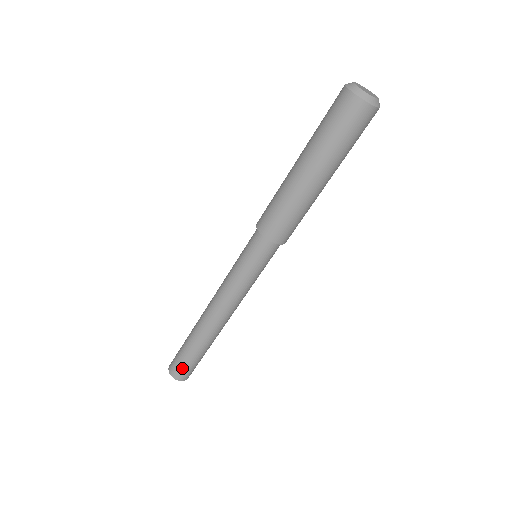
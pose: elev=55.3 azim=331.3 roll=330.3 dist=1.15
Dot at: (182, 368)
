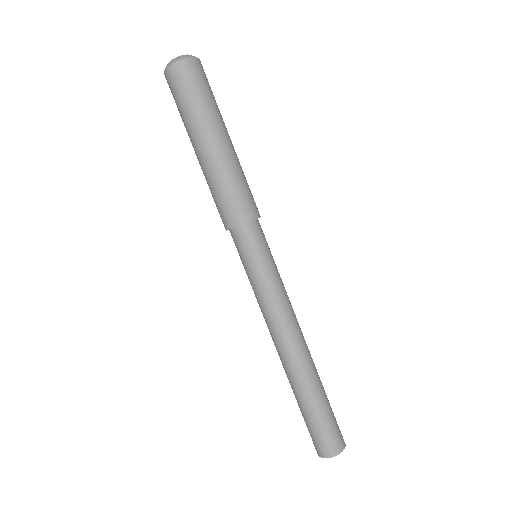
Dot at: (327, 434)
